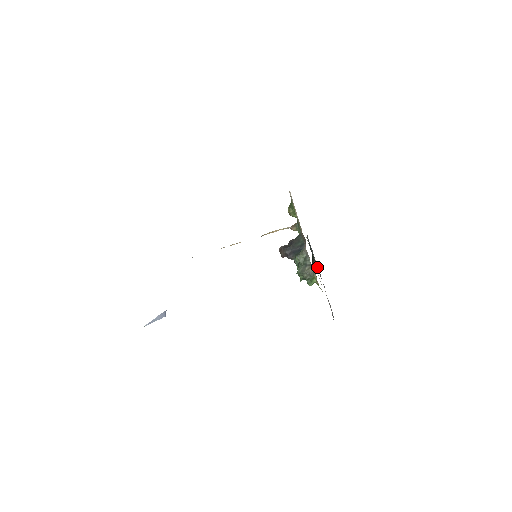
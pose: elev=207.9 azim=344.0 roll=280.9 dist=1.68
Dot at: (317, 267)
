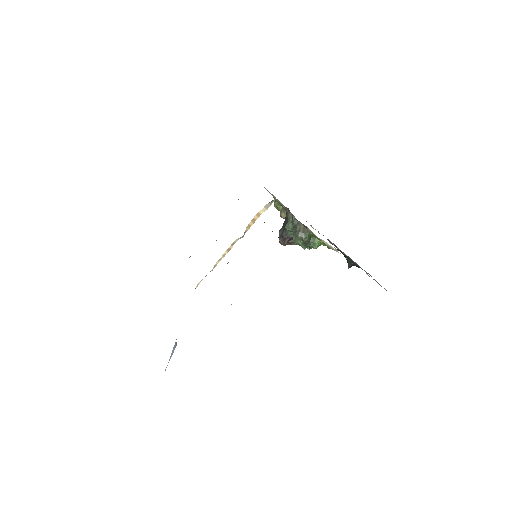
Dot at: (352, 261)
